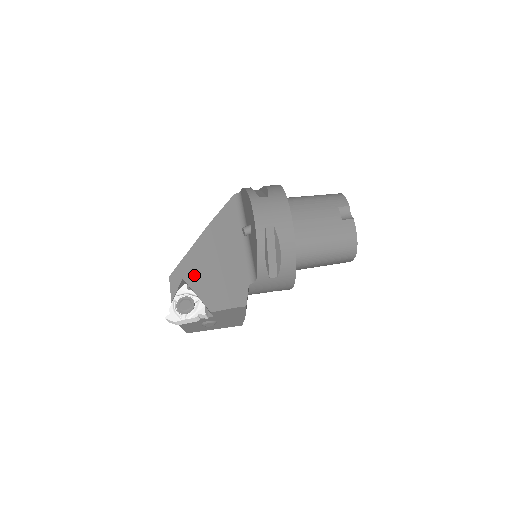
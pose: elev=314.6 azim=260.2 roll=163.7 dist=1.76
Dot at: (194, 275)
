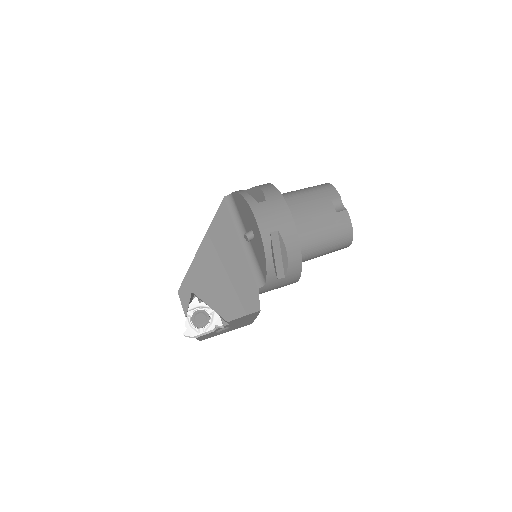
Dot at: (203, 287)
